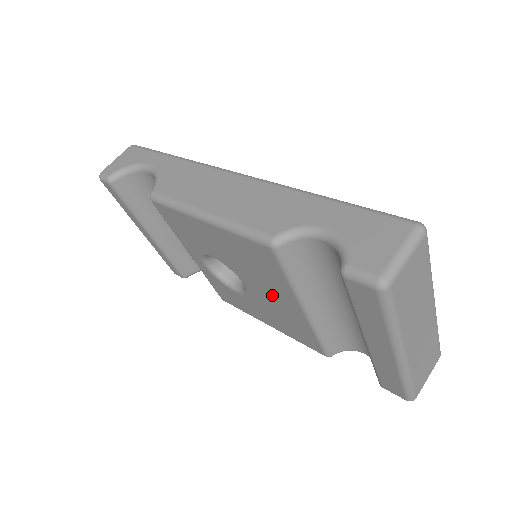
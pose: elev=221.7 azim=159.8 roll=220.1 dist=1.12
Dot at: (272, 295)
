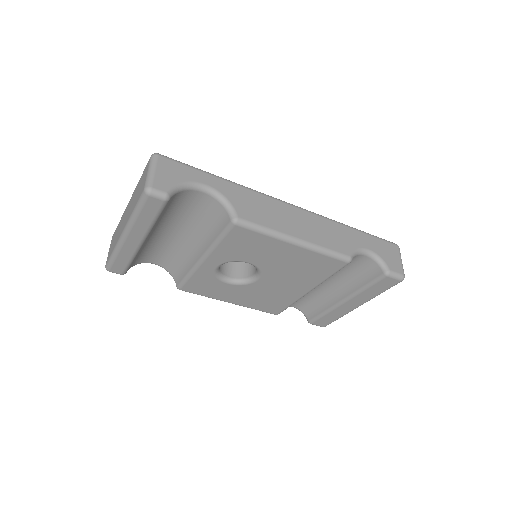
Dot at: (288, 285)
